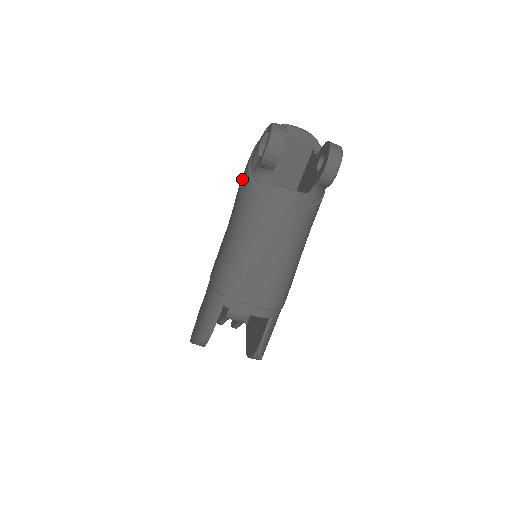
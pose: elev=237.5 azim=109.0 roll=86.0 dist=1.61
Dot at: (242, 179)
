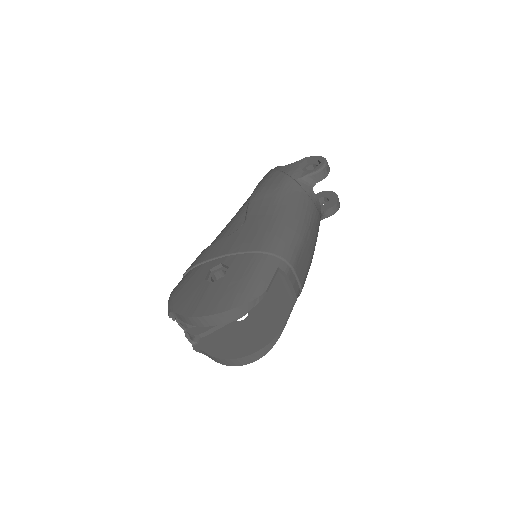
Dot at: (278, 182)
